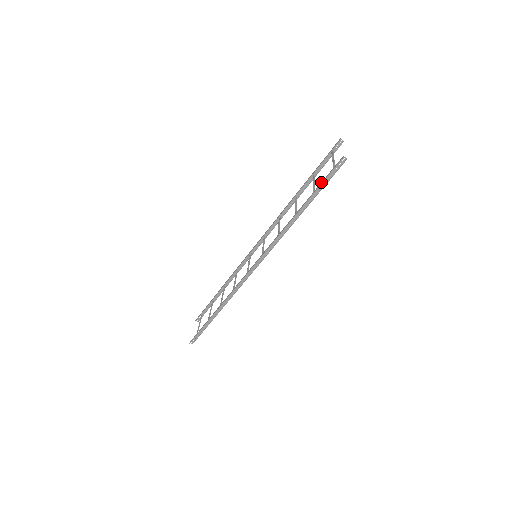
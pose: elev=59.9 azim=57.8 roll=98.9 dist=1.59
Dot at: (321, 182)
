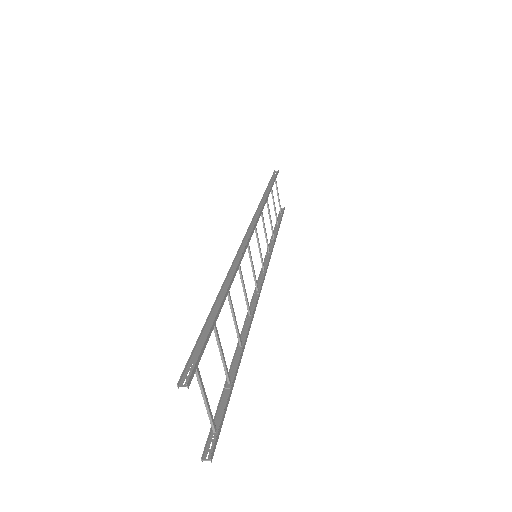
Dot at: occluded
